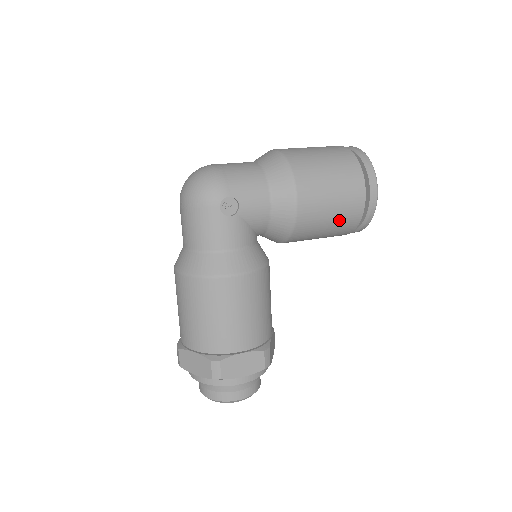
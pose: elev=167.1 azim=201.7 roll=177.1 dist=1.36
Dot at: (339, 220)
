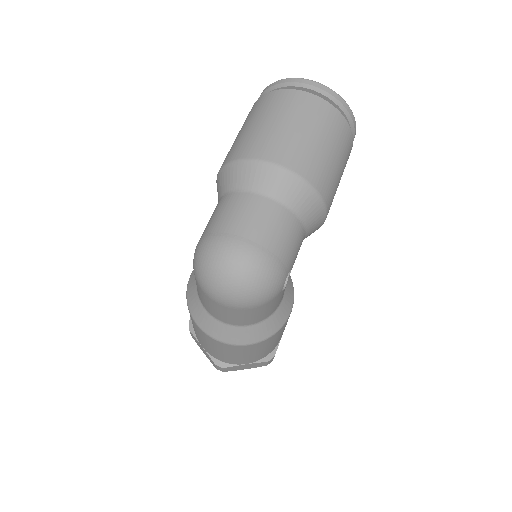
Dot at: occluded
